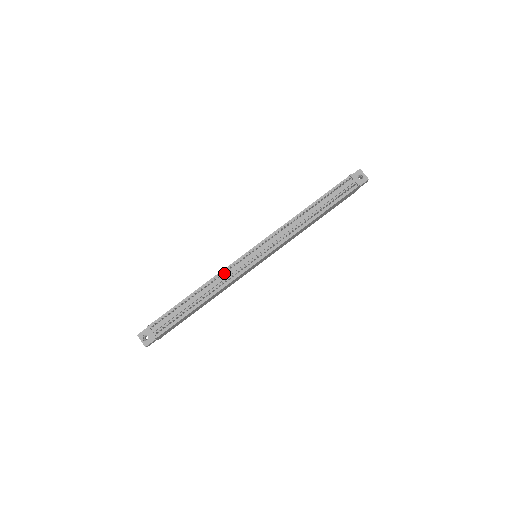
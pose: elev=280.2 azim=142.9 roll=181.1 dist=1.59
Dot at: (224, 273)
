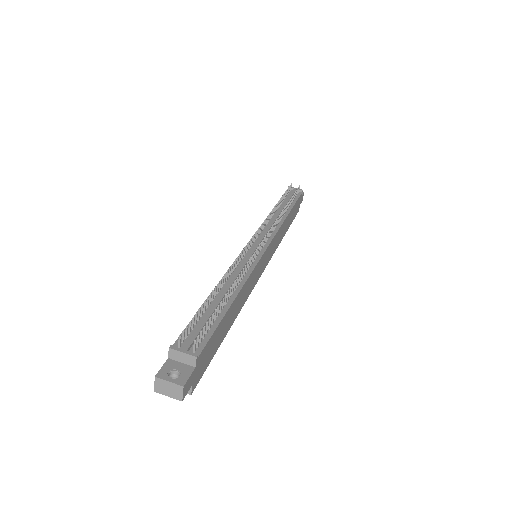
Dot at: (236, 267)
